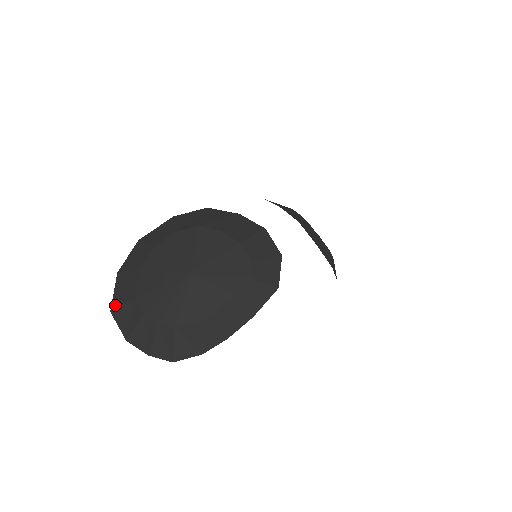
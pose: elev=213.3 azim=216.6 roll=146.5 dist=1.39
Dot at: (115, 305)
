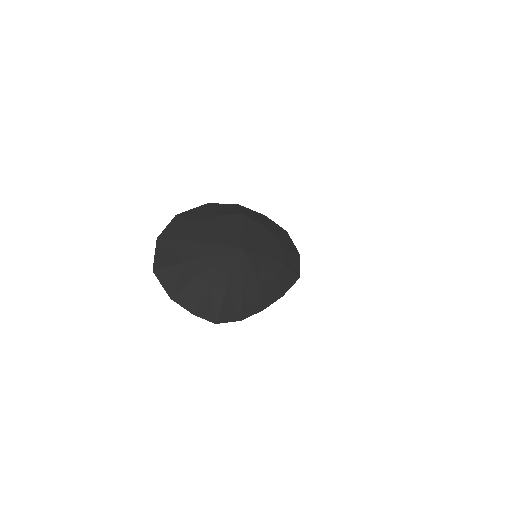
Dot at: (159, 266)
